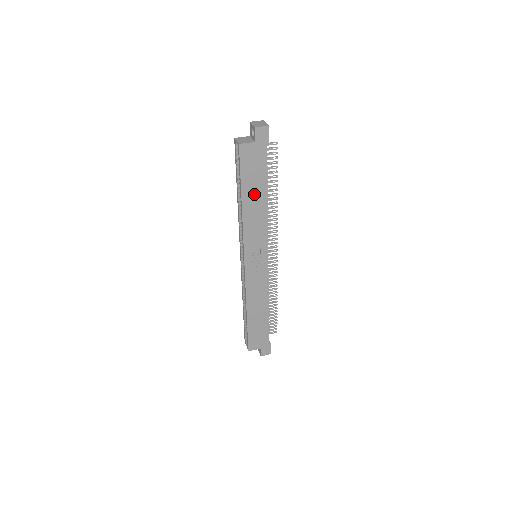
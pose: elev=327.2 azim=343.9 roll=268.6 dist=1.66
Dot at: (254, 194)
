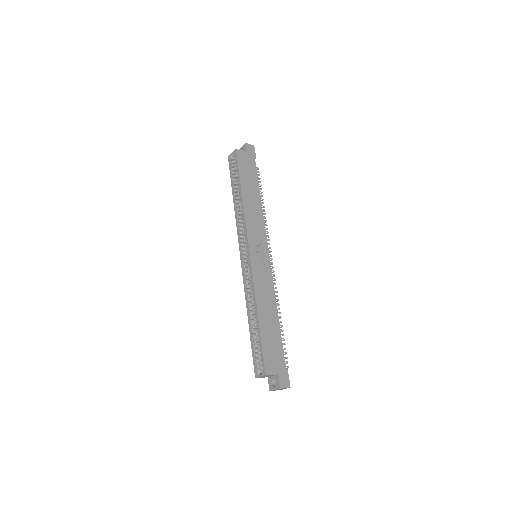
Dot at: (250, 190)
